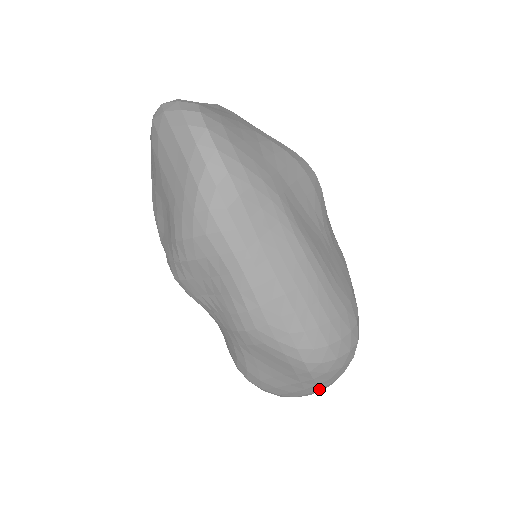
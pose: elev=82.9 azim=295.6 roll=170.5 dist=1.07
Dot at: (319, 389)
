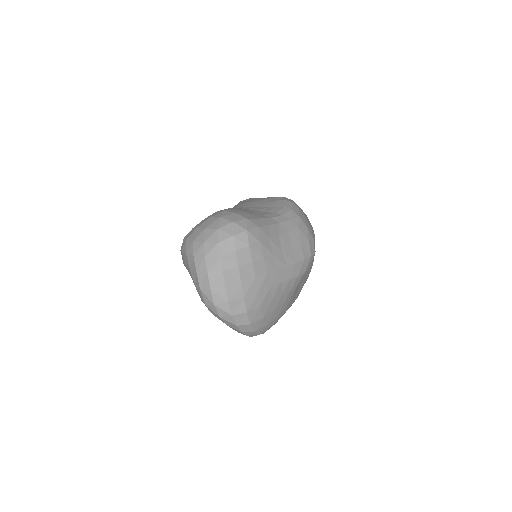
Dot at: occluded
